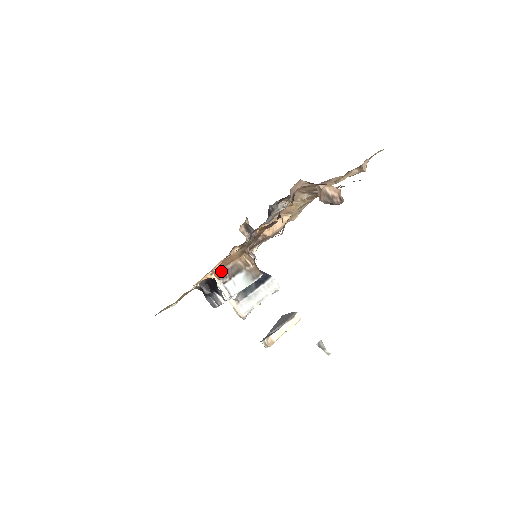
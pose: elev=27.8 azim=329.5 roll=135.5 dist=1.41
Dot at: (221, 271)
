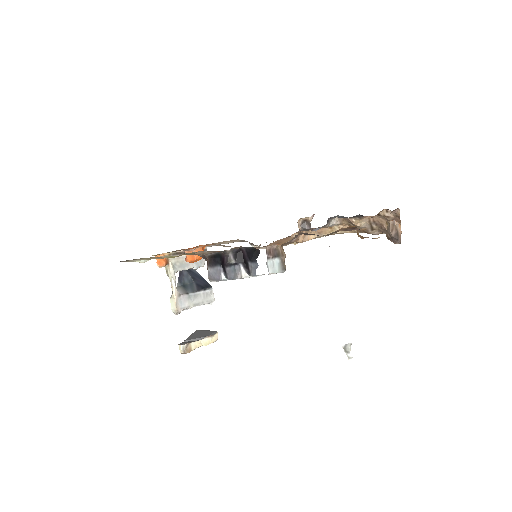
Dot at: (269, 246)
